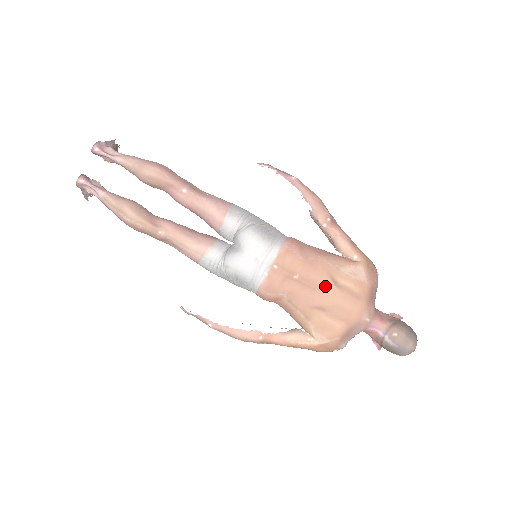
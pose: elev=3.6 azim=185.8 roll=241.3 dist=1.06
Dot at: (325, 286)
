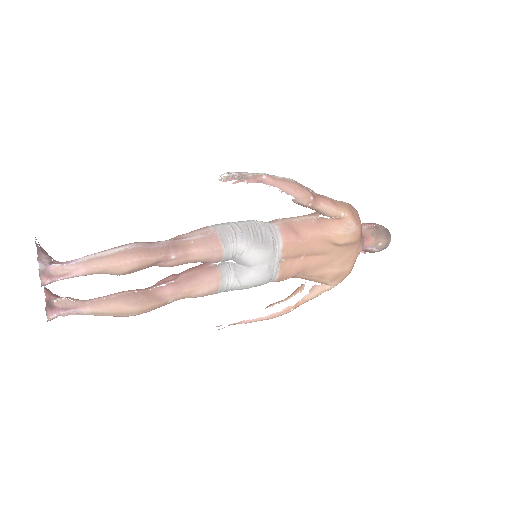
Dot at: (329, 251)
